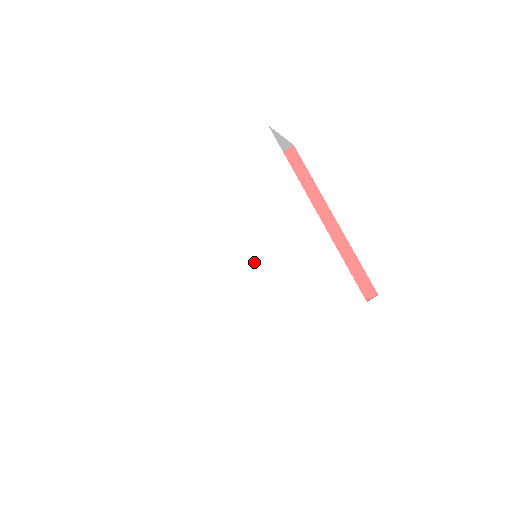
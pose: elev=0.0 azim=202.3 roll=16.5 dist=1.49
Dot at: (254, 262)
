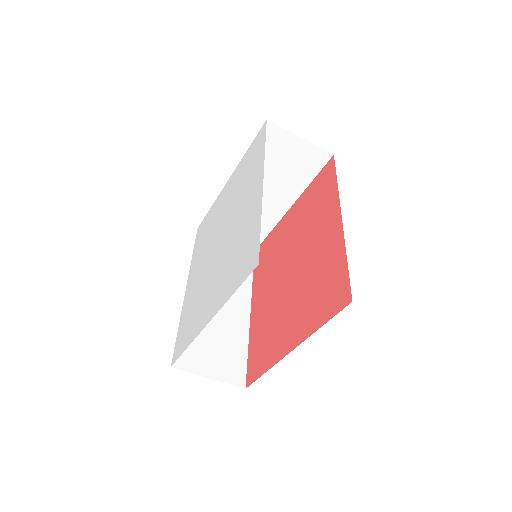
Dot at: (222, 244)
